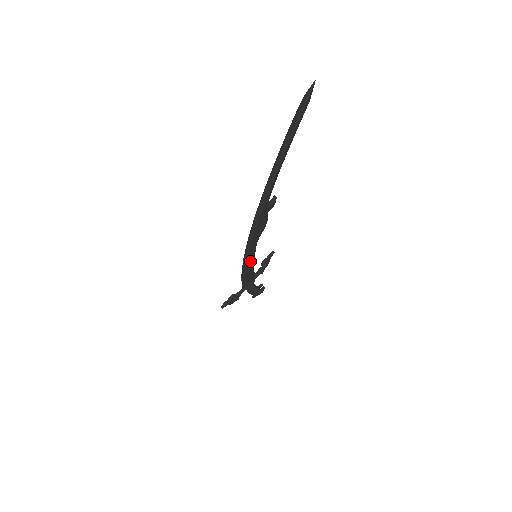
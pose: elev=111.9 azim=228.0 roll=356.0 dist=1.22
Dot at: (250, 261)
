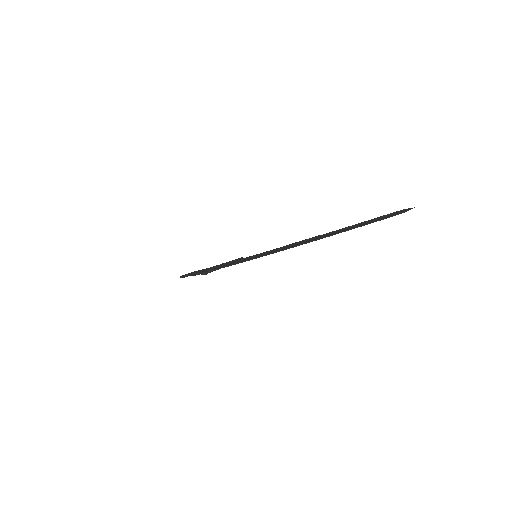
Dot at: (258, 257)
